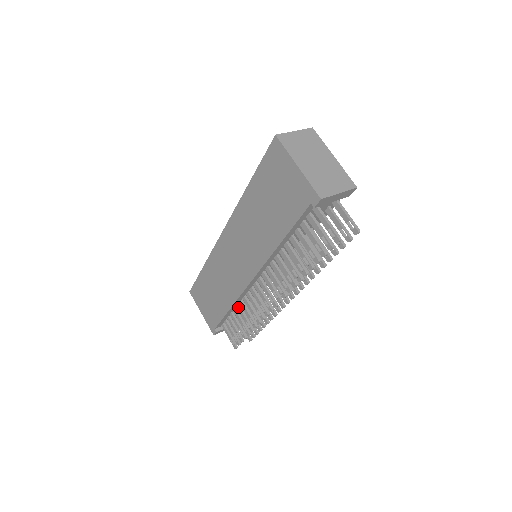
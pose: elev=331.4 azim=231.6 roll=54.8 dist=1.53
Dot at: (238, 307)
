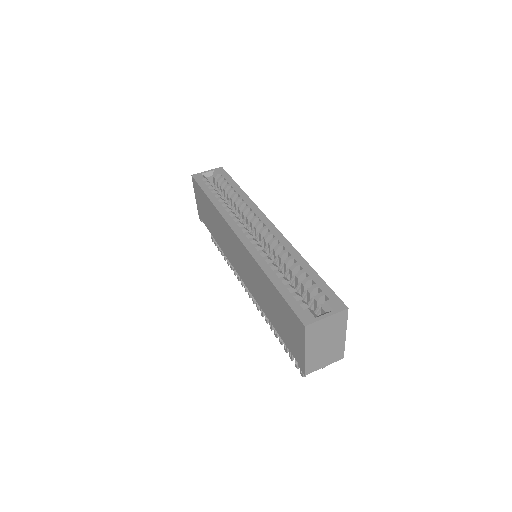
Dot at: occluded
